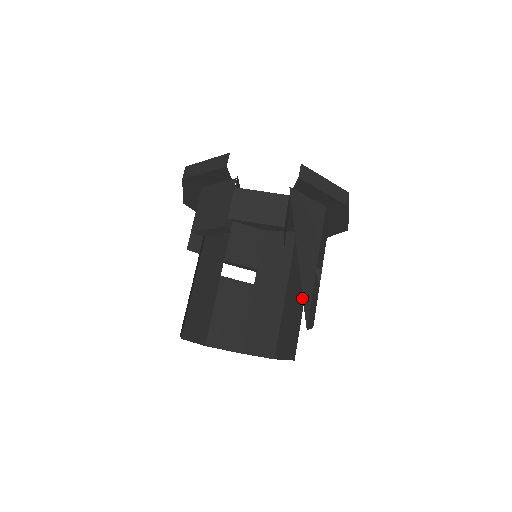
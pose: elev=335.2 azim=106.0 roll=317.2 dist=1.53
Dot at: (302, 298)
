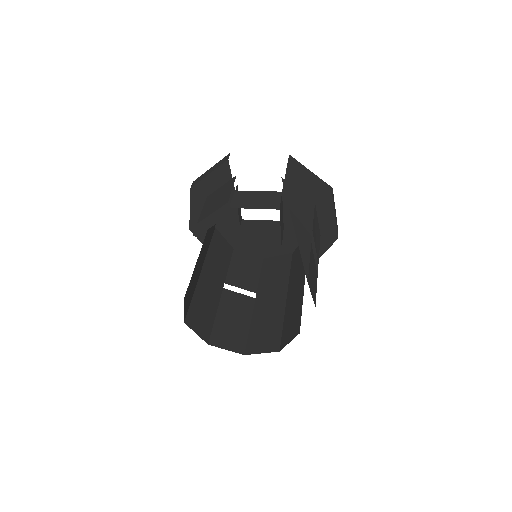
Dot at: (302, 286)
